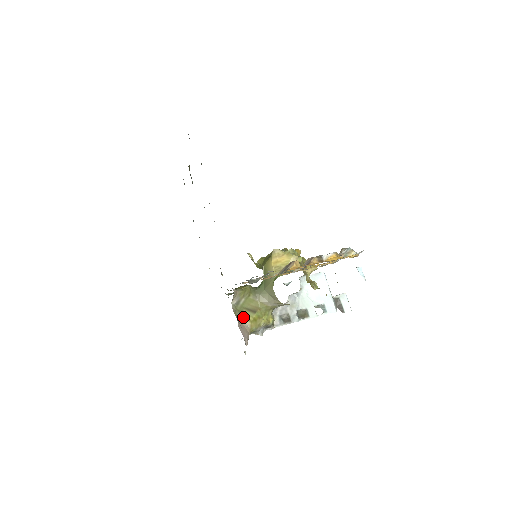
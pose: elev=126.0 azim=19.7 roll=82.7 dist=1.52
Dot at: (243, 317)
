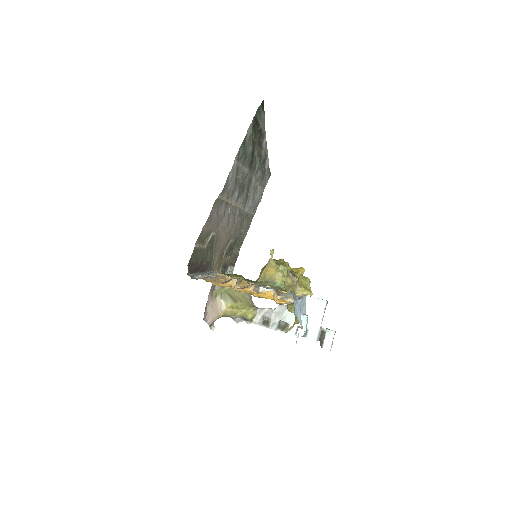
Dot at: (223, 300)
